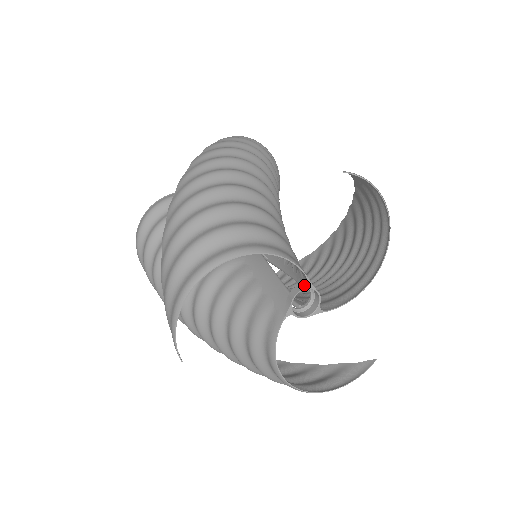
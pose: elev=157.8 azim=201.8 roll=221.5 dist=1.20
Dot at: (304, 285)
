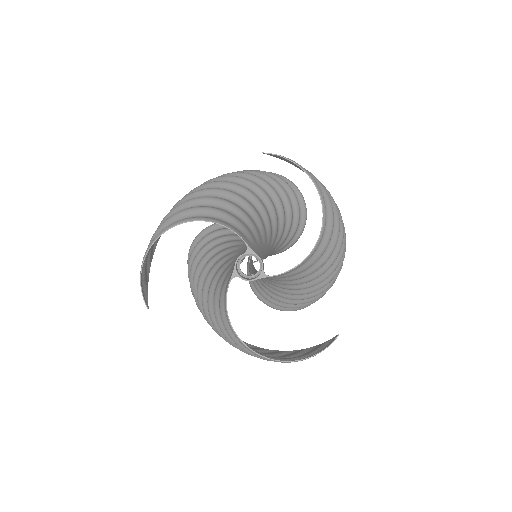
Dot at: (246, 251)
